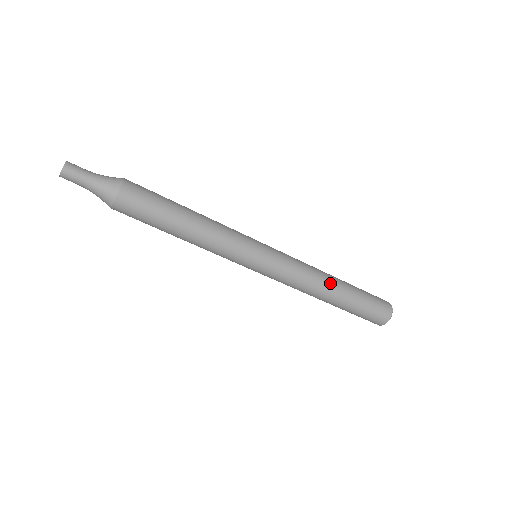
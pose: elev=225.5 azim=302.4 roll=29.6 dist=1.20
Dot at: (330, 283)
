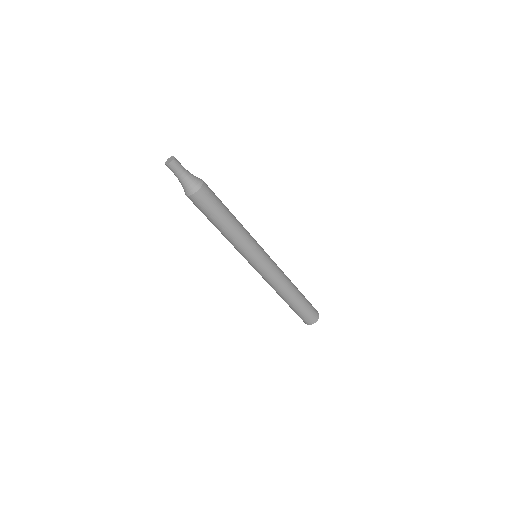
Dot at: (290, 291)
